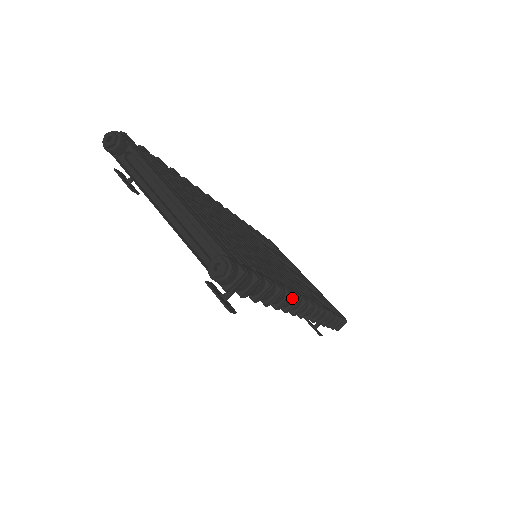
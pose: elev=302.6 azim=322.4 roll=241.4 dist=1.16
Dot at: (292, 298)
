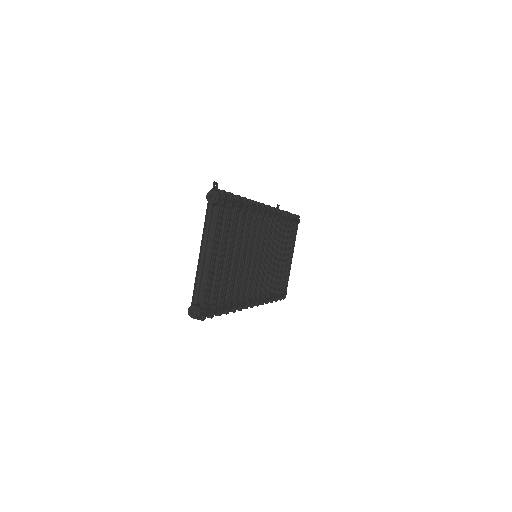
Dot at: (237, 308)
